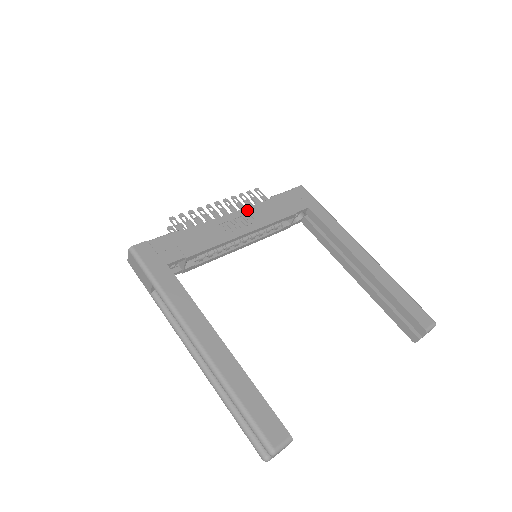
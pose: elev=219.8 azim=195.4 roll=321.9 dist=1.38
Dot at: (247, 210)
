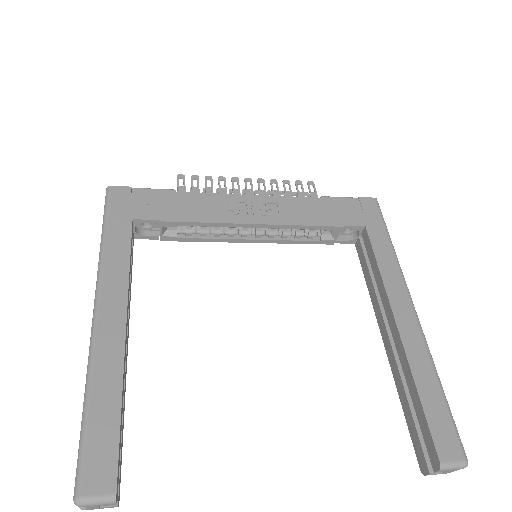
Dot at: (277, 199)
